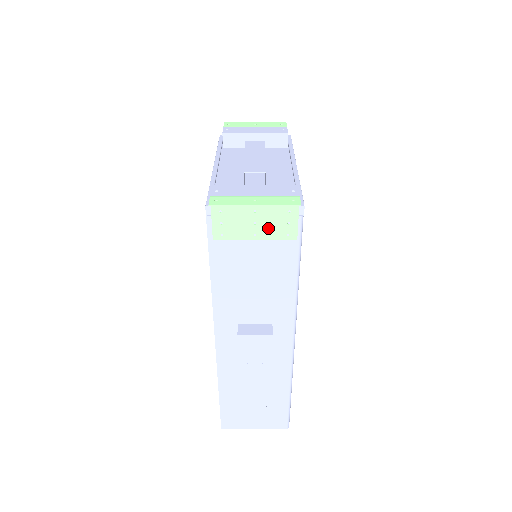
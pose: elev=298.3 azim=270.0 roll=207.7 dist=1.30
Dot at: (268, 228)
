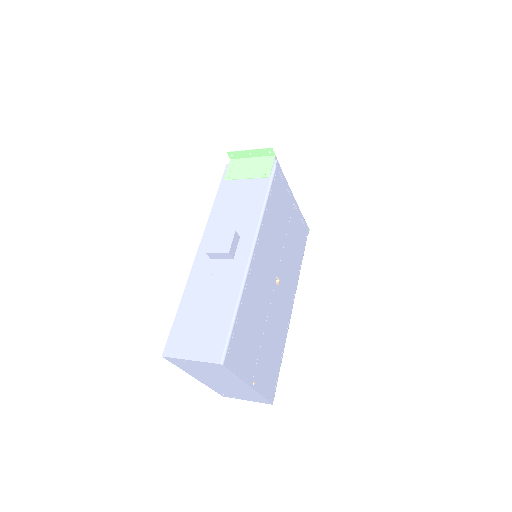
Dot at: (255, 172)
